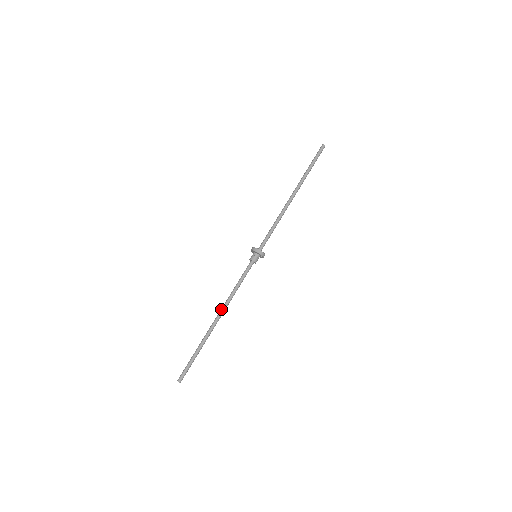
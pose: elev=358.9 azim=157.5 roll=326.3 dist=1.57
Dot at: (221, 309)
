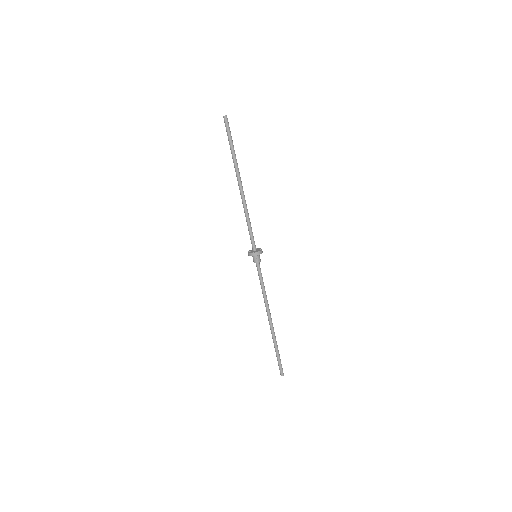
Dot at: (267, 313)
